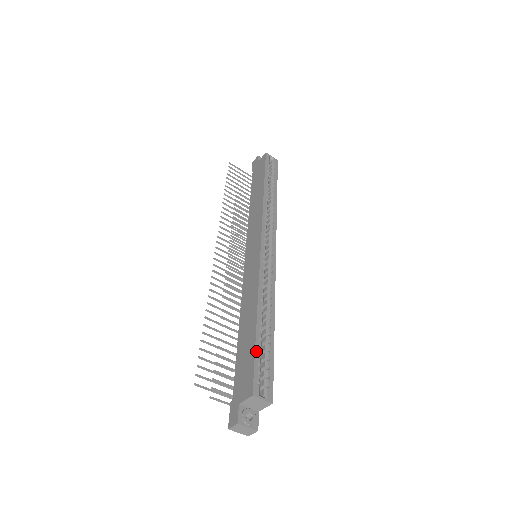
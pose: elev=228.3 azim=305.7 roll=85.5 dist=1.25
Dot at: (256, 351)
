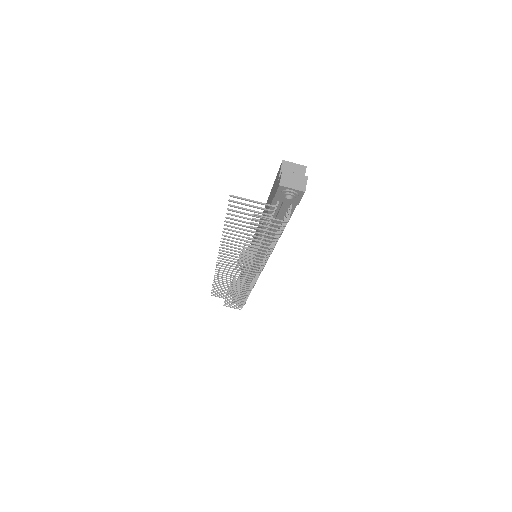
Dot at: occluded
